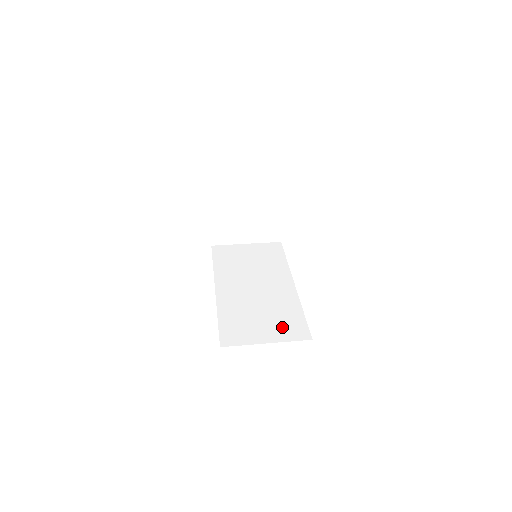
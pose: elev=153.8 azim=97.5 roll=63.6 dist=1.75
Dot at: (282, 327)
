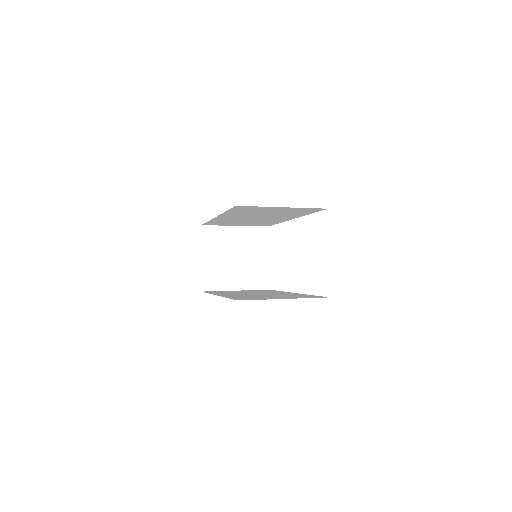
Dot at: occluded
